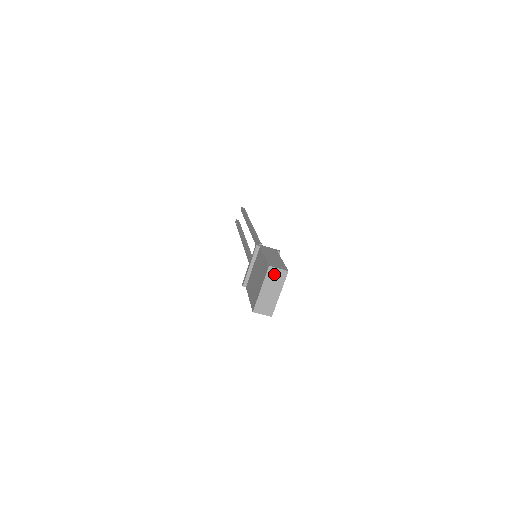
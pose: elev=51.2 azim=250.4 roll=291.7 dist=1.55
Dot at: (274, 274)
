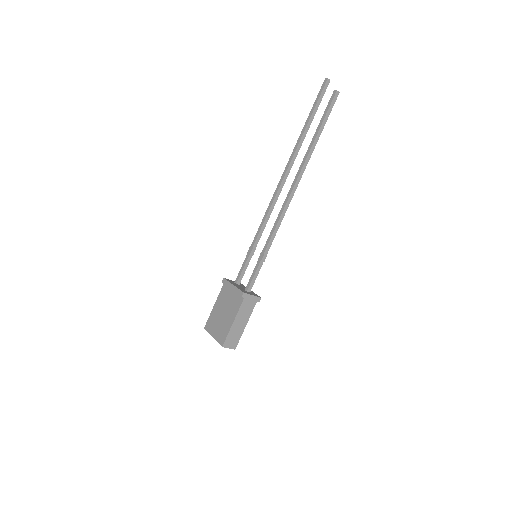
Dot at: occluded
